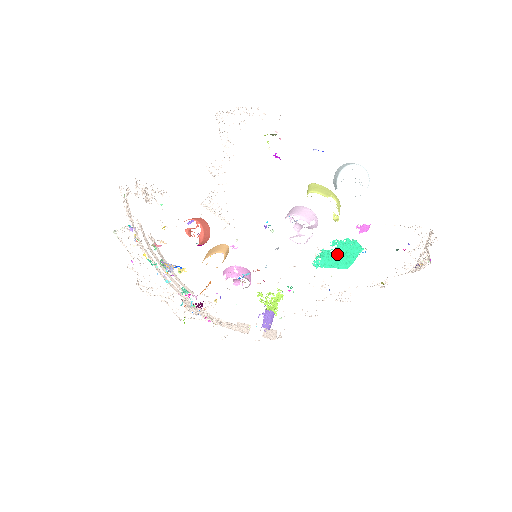
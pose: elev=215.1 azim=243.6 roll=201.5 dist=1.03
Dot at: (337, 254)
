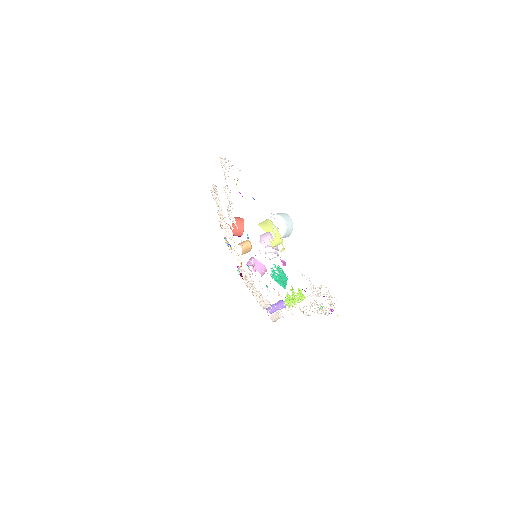
Dot at: (278, 275)
